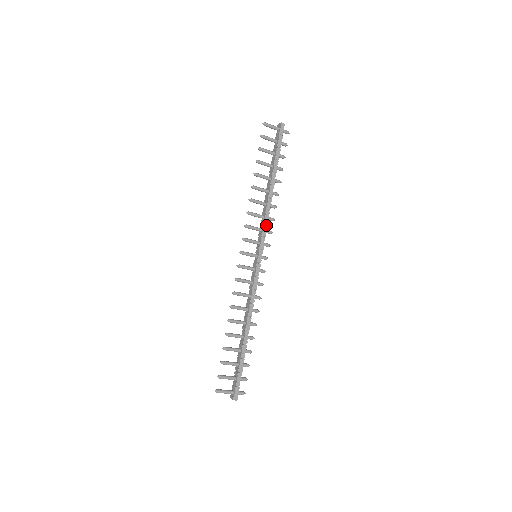
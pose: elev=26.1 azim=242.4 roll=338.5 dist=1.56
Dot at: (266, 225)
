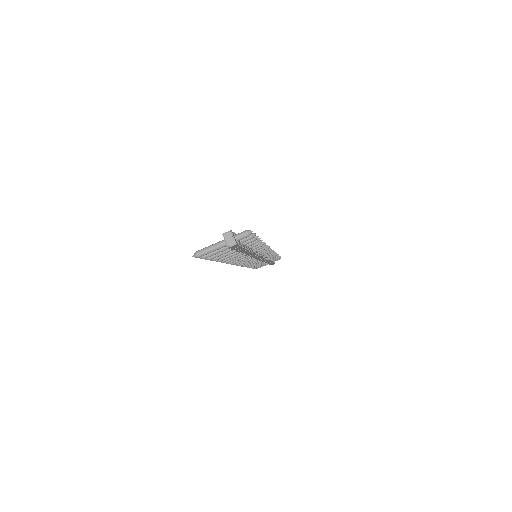
Dot at: occluded
